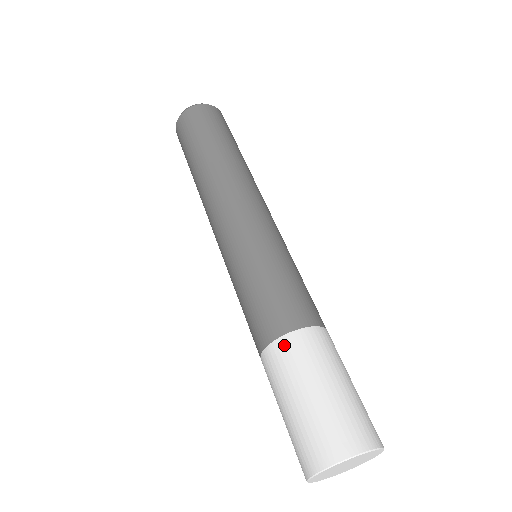
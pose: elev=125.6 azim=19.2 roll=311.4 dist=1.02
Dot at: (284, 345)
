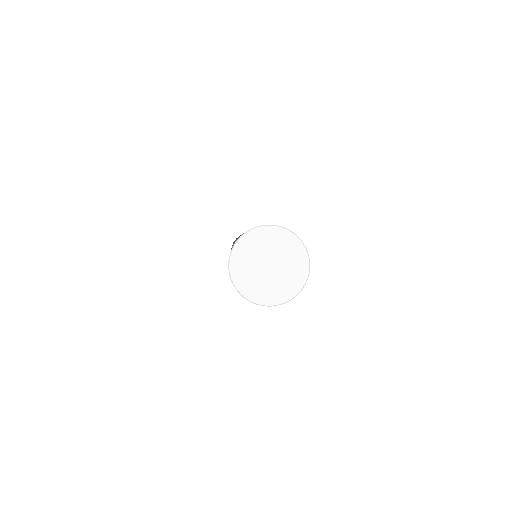
Dot at: occluded
